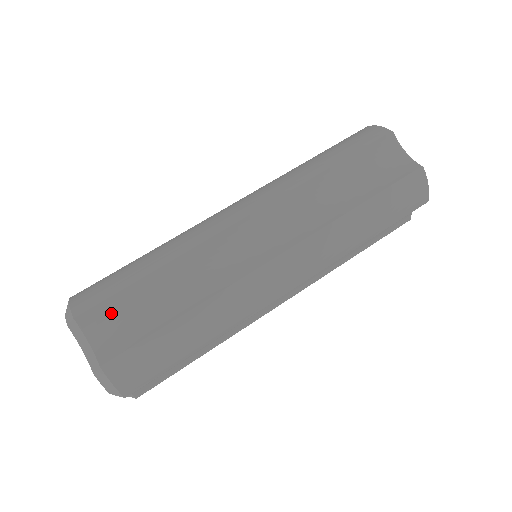
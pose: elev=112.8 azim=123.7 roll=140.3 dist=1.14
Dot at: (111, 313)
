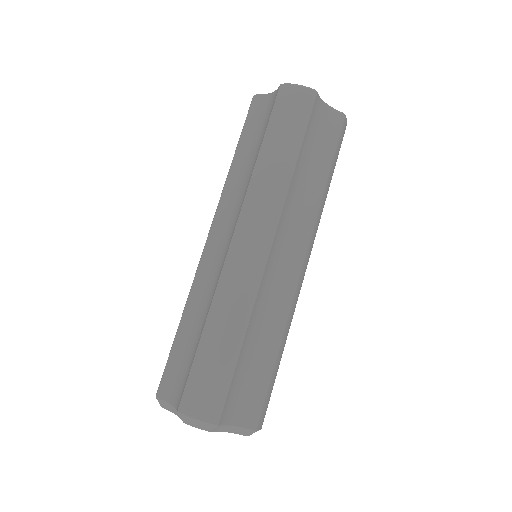
Dot at: (173, 374)
